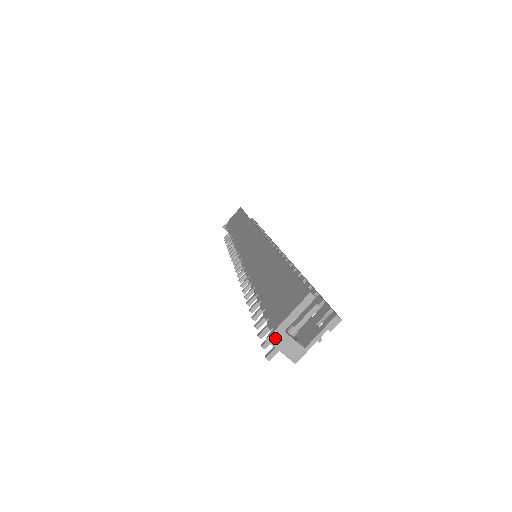
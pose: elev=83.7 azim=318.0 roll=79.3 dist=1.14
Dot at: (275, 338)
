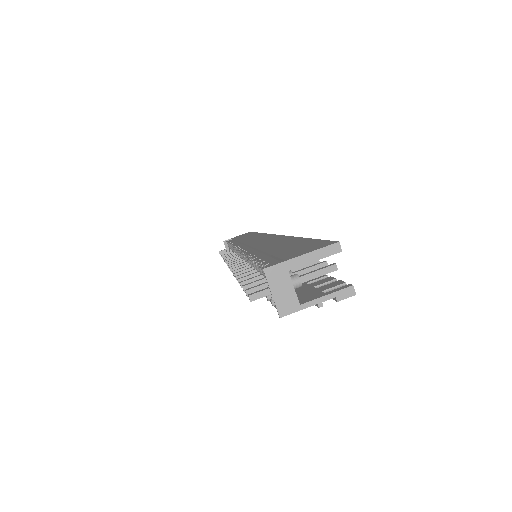
Dot at: (274, 273)
